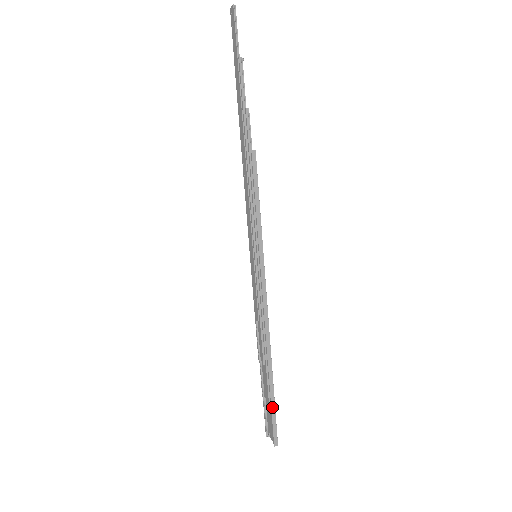
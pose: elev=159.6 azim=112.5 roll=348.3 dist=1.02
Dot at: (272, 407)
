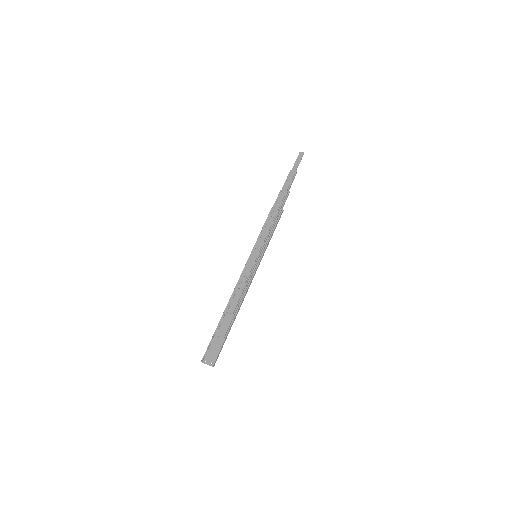
Dot at: (224, 341)
